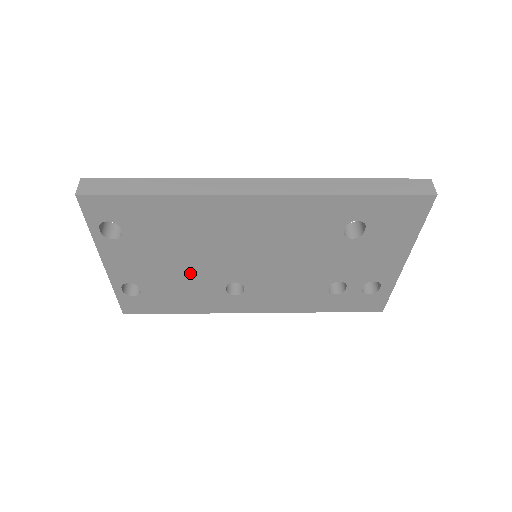
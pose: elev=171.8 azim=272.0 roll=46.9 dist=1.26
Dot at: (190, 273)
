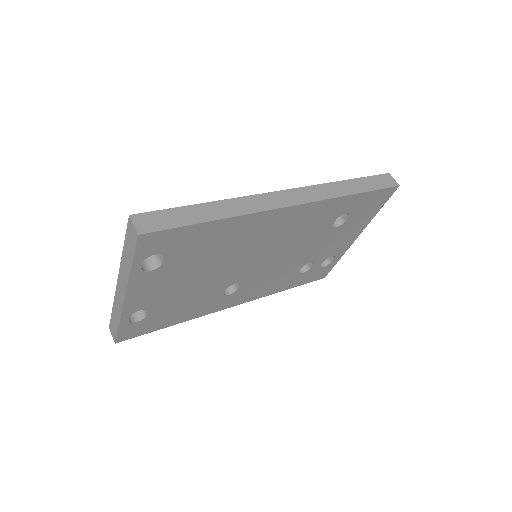
Dot at: (202, 285)
